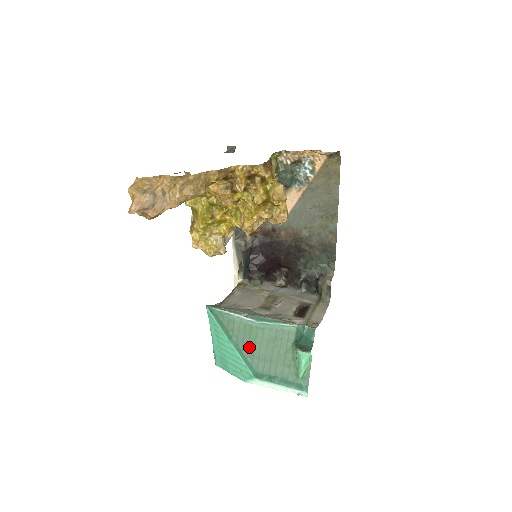
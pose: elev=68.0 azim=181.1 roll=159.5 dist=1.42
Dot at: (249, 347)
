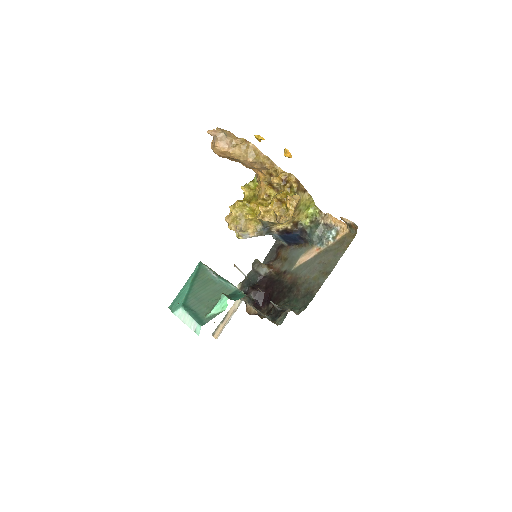
Dot at: (198, 289)
